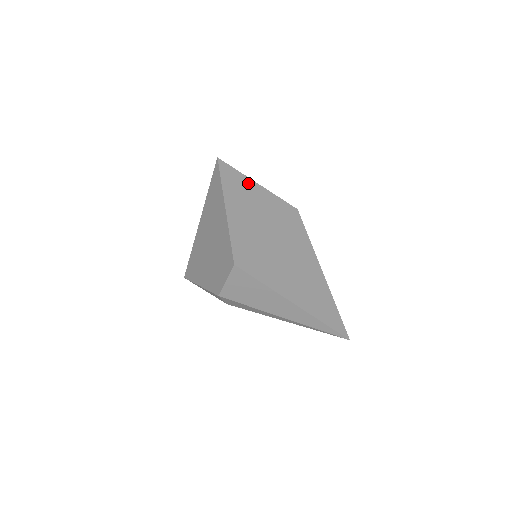
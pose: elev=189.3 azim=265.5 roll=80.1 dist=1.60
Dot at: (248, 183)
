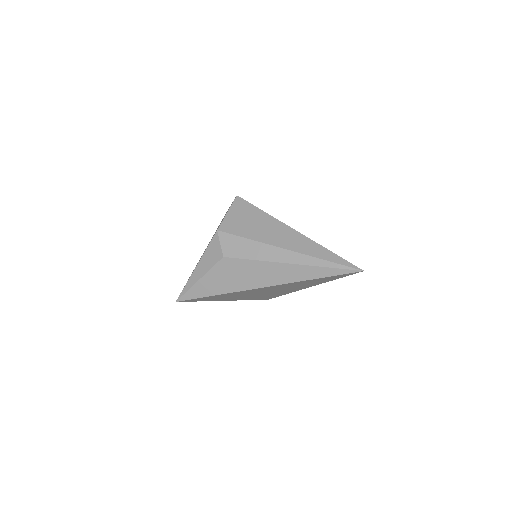
Dot at: occluded
